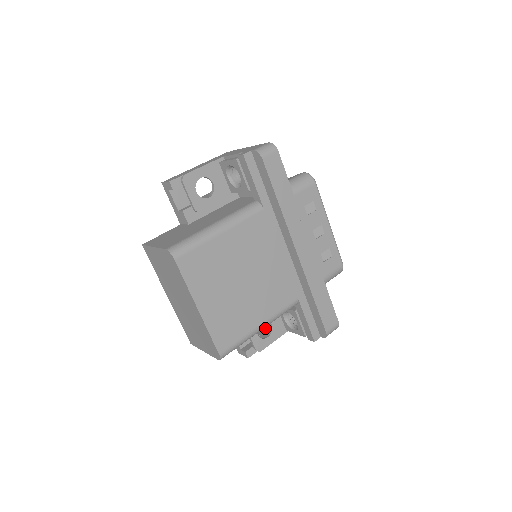
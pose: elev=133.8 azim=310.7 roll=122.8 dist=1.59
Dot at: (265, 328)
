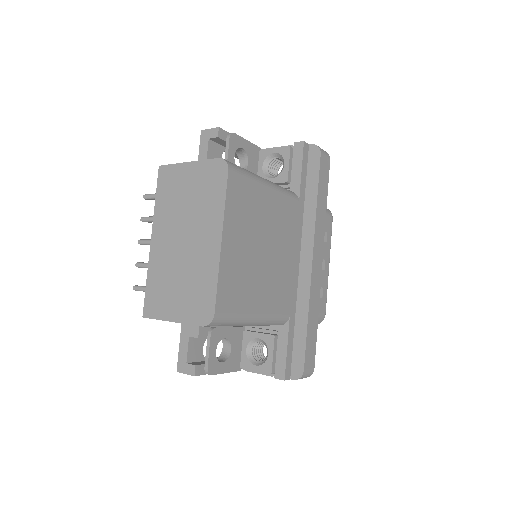
Dot at: occluded
